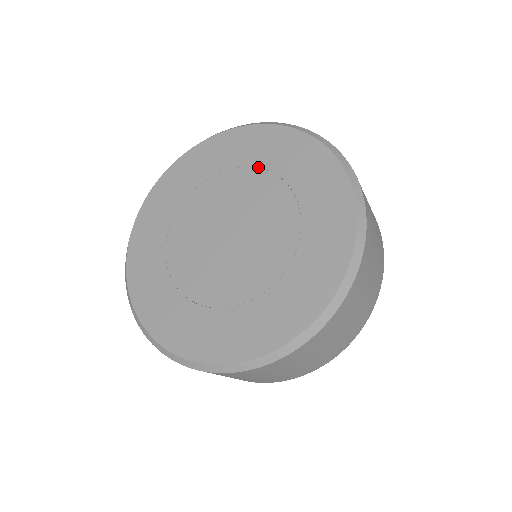
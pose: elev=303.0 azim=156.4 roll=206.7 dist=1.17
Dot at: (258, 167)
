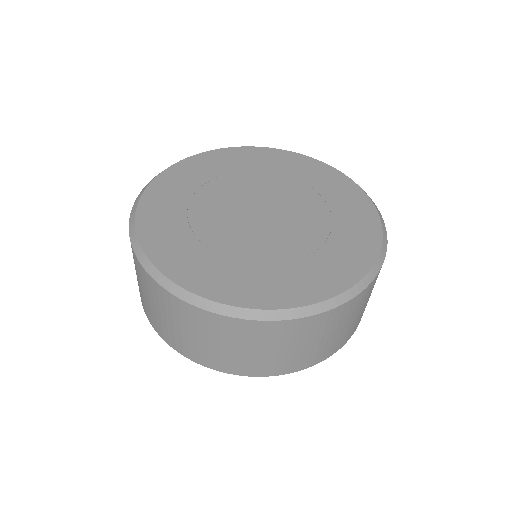
Dot at: (228, 173)
